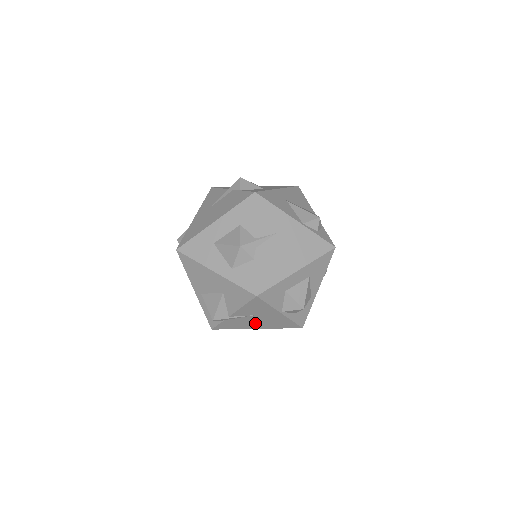
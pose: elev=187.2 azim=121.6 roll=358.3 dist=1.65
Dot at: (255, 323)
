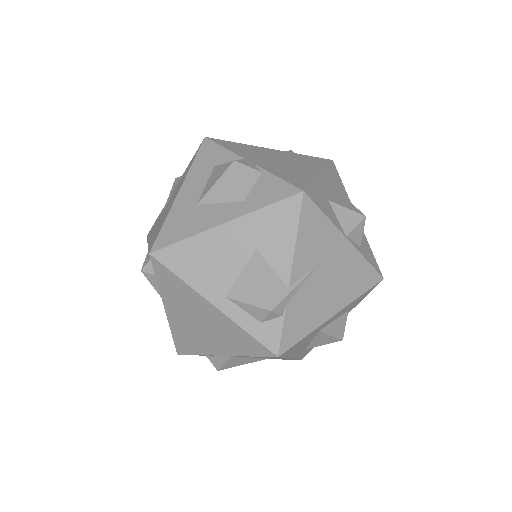
Dot at: (327, 295)
